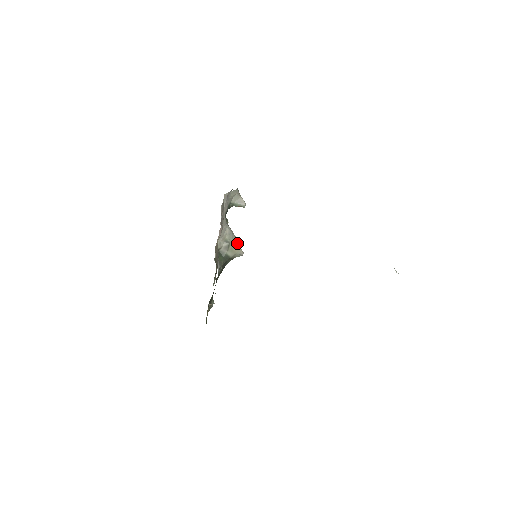
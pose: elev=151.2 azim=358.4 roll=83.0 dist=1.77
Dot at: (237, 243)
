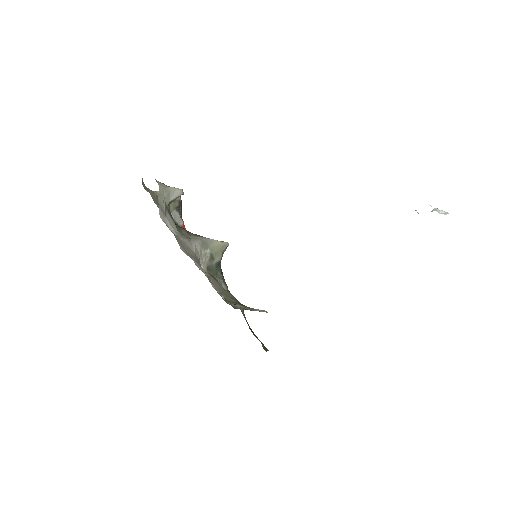
Dot at: (215, 242)
